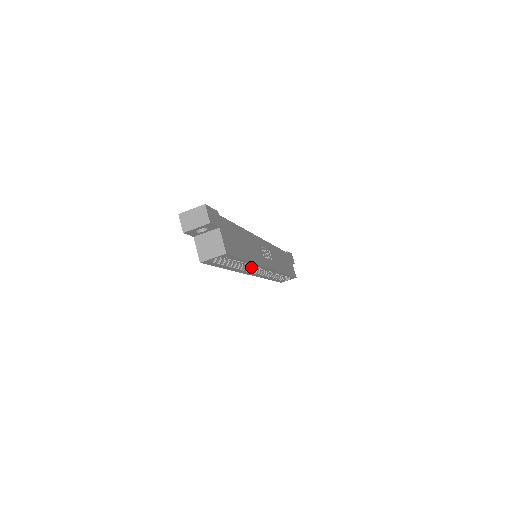
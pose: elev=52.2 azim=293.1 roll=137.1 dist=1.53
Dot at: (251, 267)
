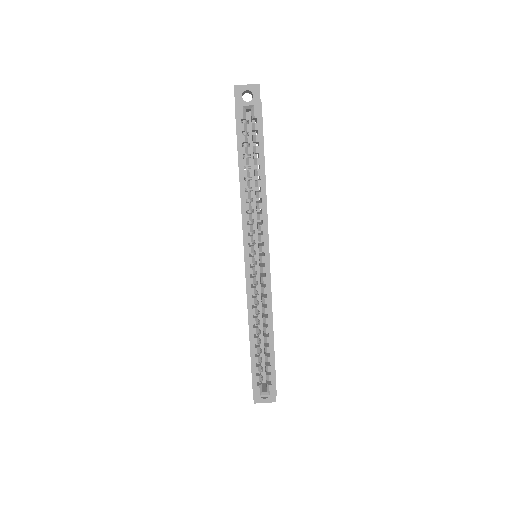
Dot at: (252, 235)
